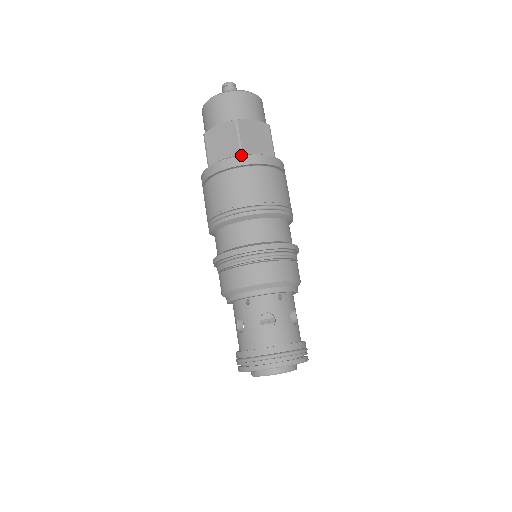
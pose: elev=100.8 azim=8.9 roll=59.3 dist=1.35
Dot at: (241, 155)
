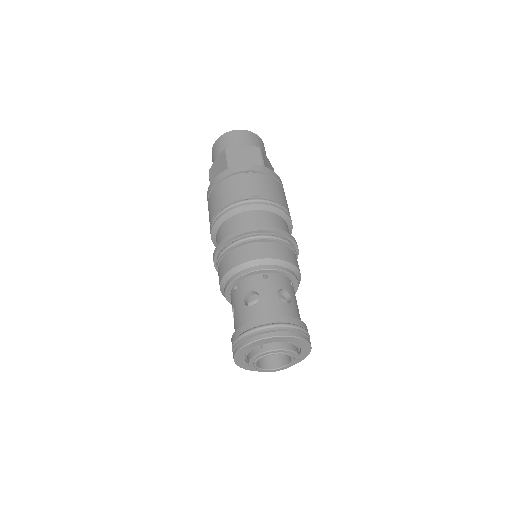
Dot at: occluded
